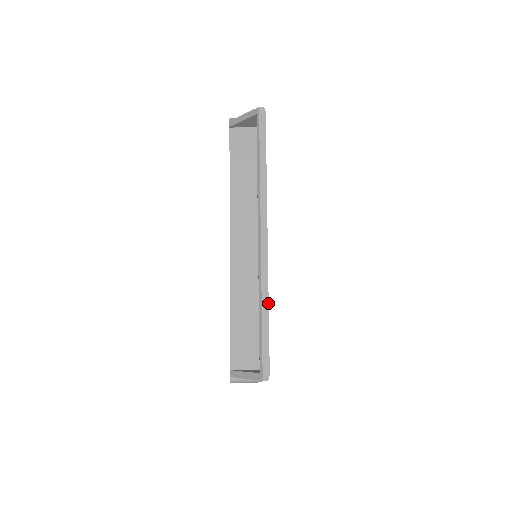
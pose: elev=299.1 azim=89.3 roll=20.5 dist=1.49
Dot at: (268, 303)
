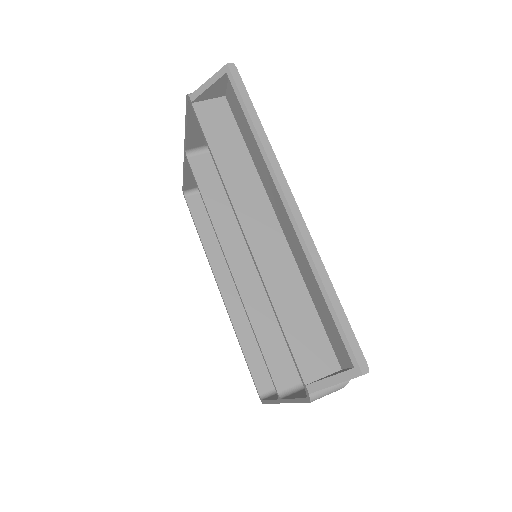
Dot at: (329, 278)
